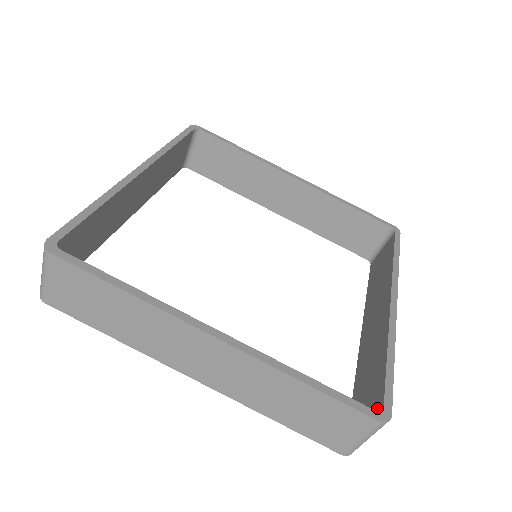
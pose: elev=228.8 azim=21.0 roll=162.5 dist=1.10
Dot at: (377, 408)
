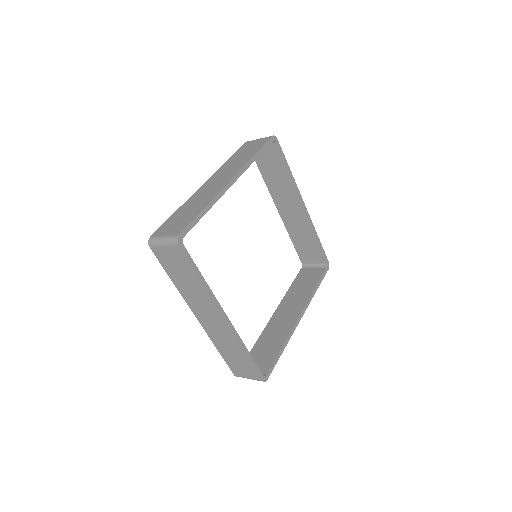
Dot at: (322, 261)
